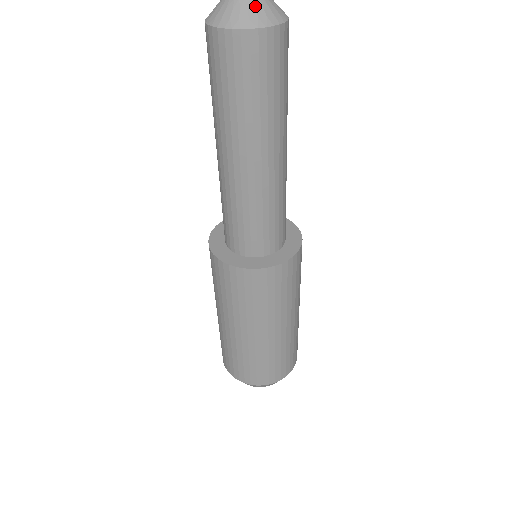
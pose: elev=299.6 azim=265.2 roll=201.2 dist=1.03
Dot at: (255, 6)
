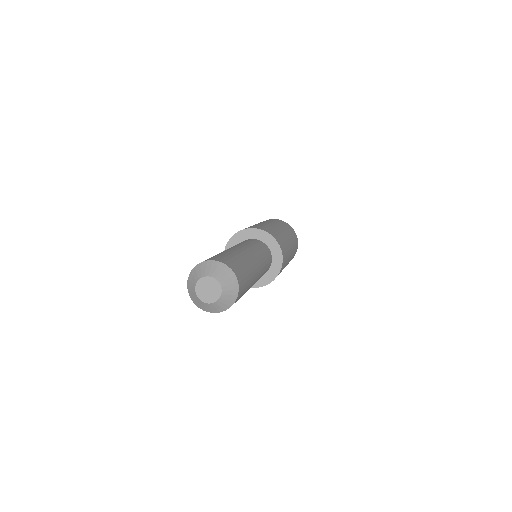
Dot at: (201, 303)
